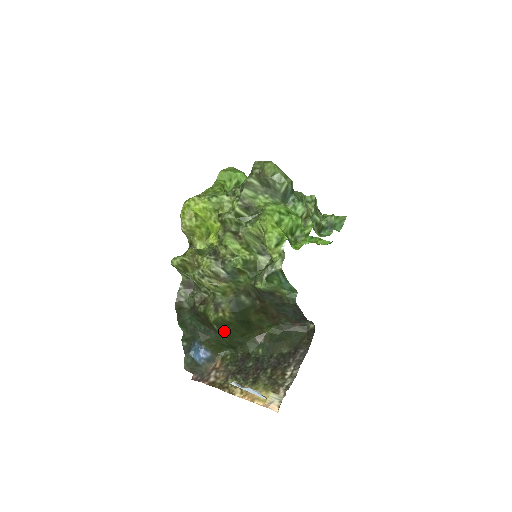
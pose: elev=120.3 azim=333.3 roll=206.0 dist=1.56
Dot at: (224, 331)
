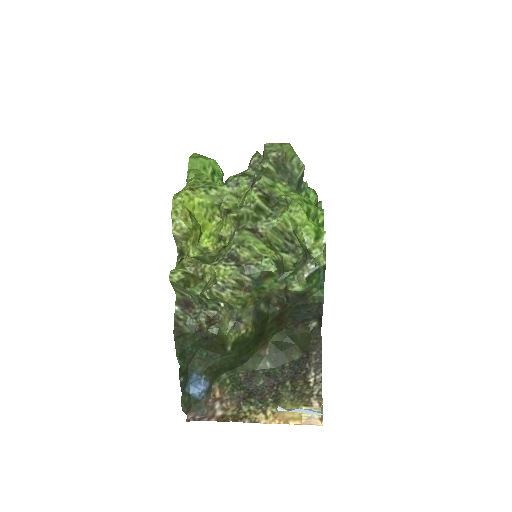
Dot at: (236, 351)
